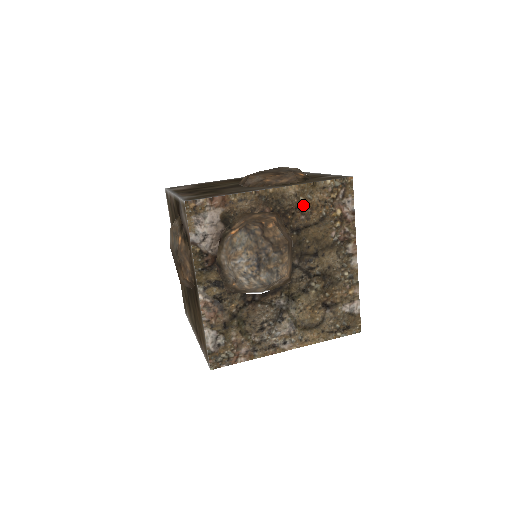
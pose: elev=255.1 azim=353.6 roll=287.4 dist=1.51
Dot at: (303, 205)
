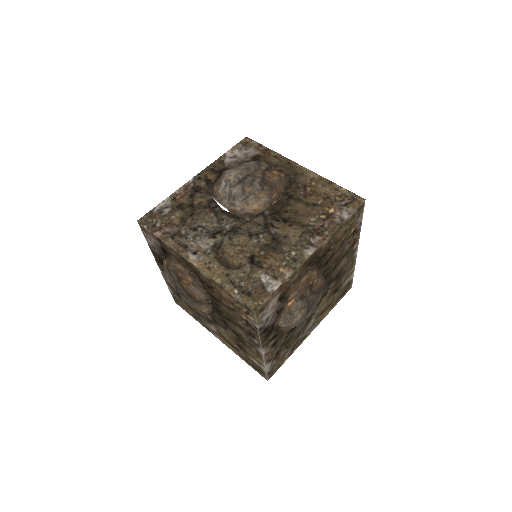
Dot at: (311, 187)
